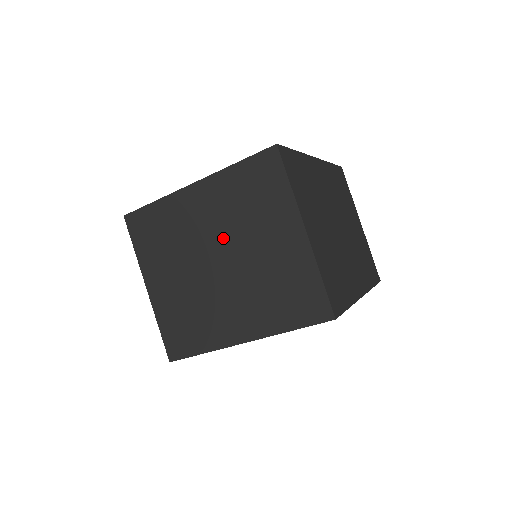
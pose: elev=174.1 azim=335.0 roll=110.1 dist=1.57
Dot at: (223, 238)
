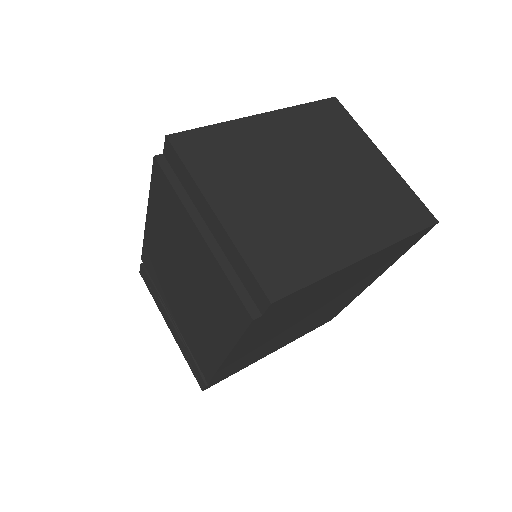
Dot at: (308, 159)
